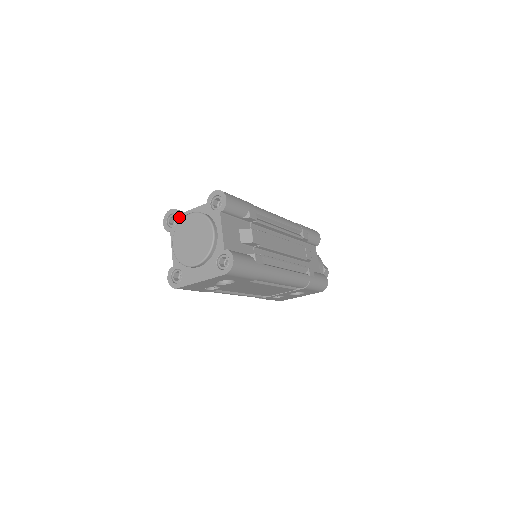
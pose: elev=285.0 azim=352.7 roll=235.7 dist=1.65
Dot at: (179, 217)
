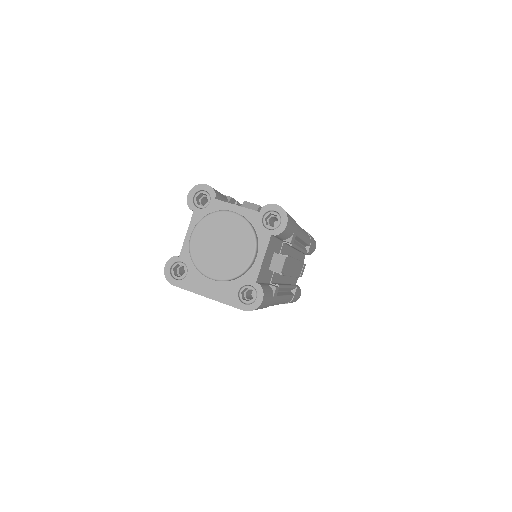
Dot at: (214, 202)
